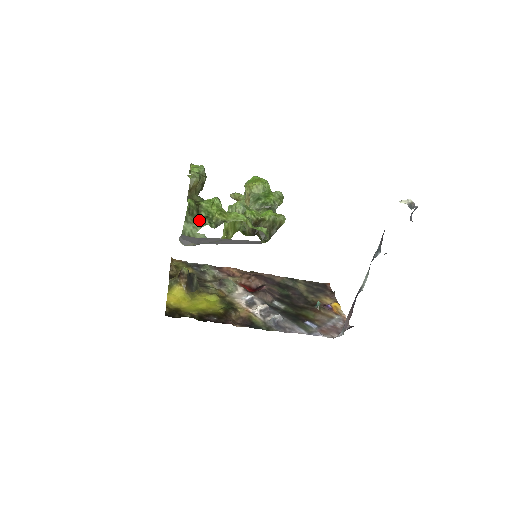
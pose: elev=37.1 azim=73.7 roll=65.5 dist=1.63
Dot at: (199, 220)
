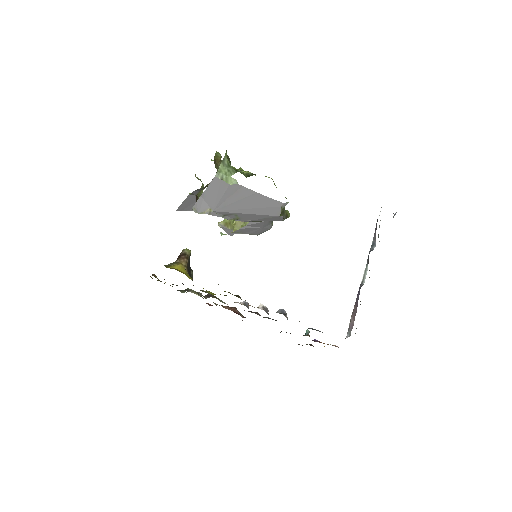
Dot at: (232, 169)
